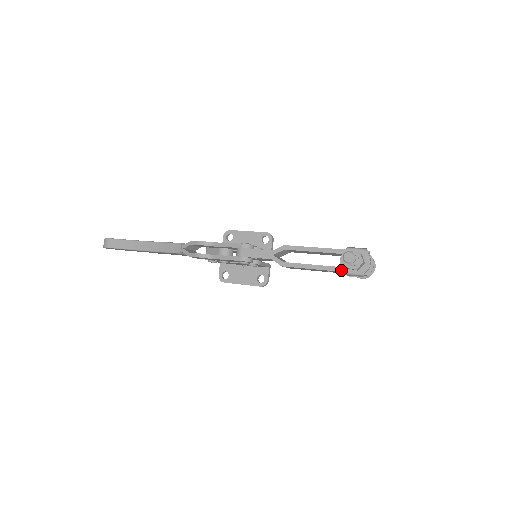
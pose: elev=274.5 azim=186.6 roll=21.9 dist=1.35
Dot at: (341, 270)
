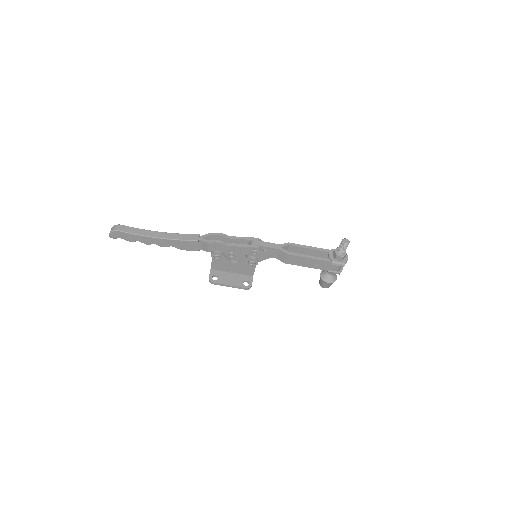
Dot at: (329, 260)
